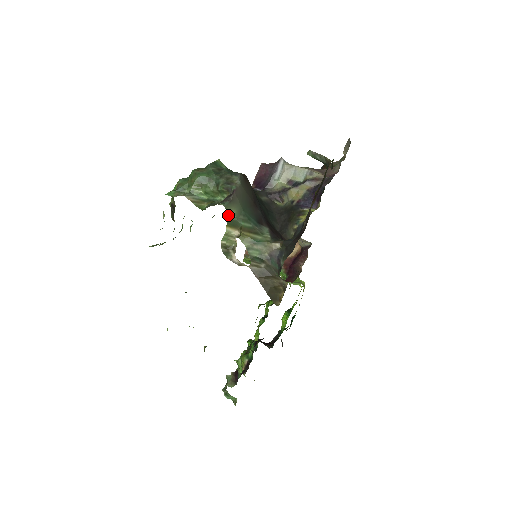
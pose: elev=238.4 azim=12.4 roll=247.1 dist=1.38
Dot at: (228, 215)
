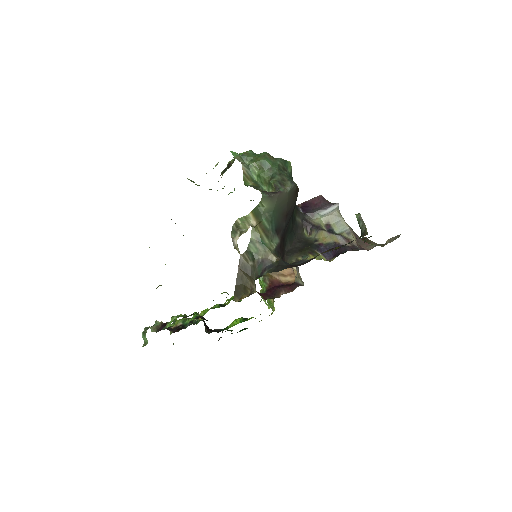
Dot at: (259, 205)
